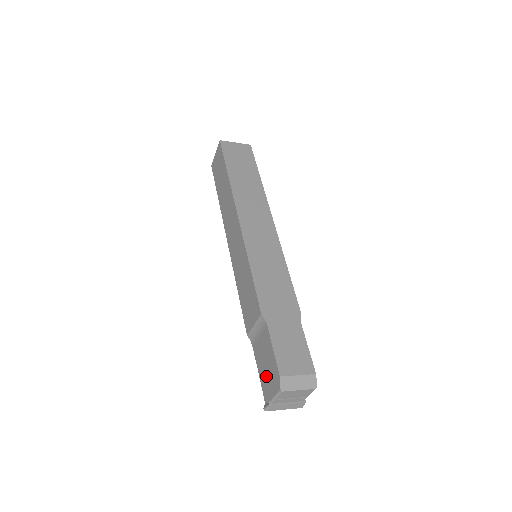
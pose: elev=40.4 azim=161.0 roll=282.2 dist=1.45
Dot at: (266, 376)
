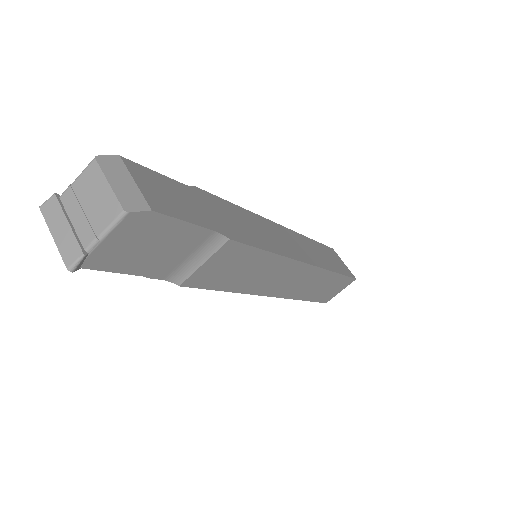
Dot at: occluded
